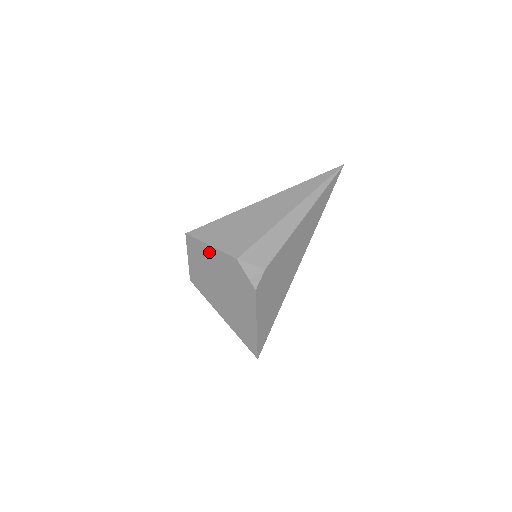
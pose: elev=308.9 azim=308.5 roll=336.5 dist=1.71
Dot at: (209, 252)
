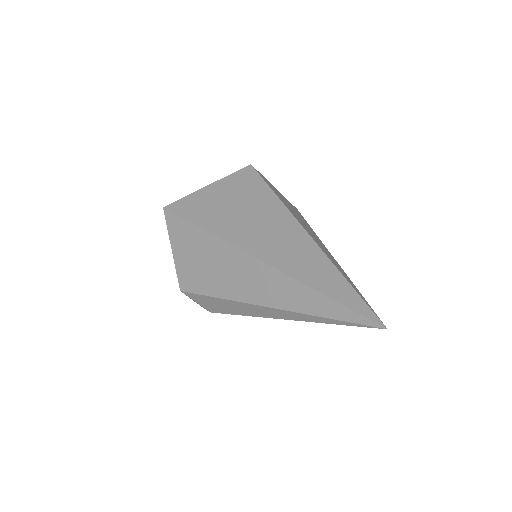
Dot at: occluded
